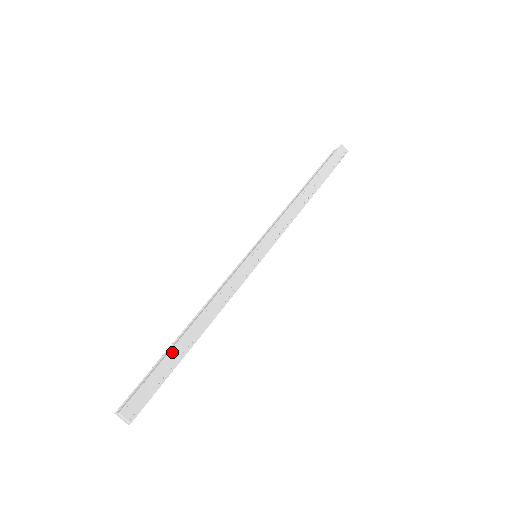
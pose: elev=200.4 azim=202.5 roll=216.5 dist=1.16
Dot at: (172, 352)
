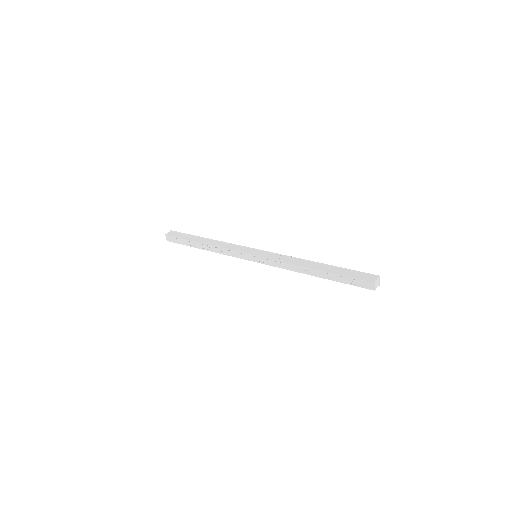
Dot at: (192, 241)
